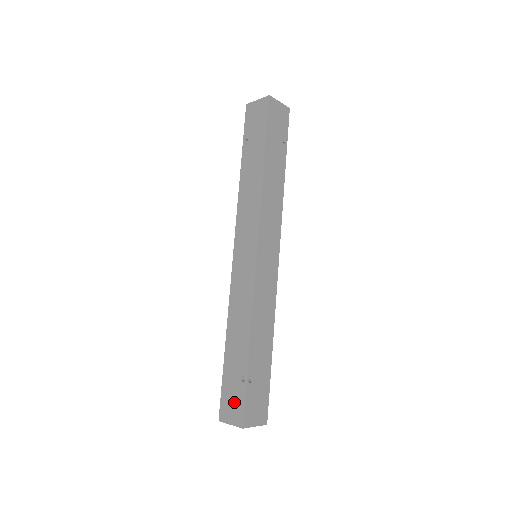
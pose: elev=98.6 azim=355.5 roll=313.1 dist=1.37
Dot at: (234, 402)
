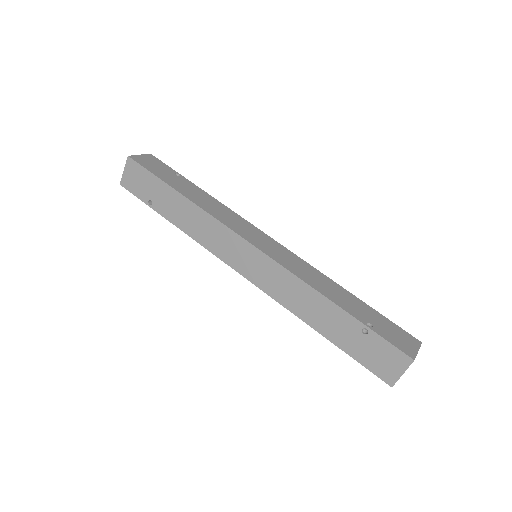
Dot at: (382, 356)
